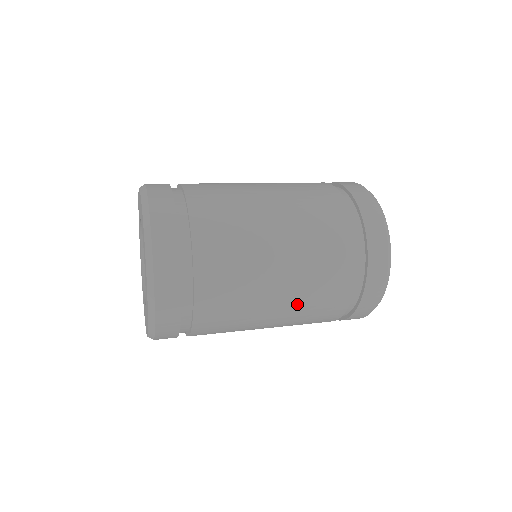
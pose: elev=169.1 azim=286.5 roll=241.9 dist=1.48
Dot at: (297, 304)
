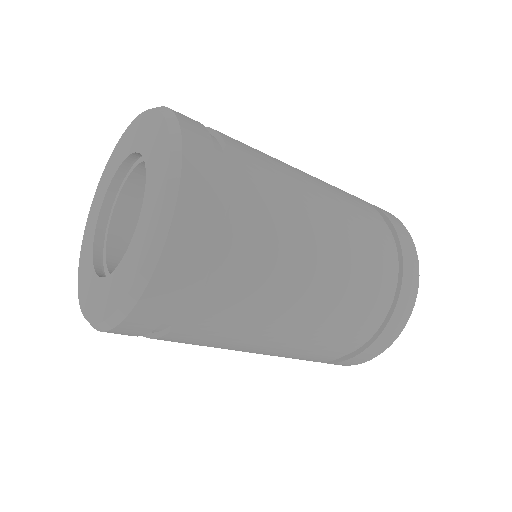
Dot at: (333, 296)
